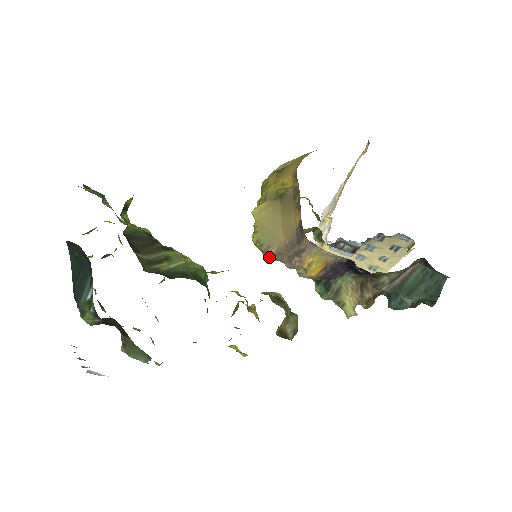
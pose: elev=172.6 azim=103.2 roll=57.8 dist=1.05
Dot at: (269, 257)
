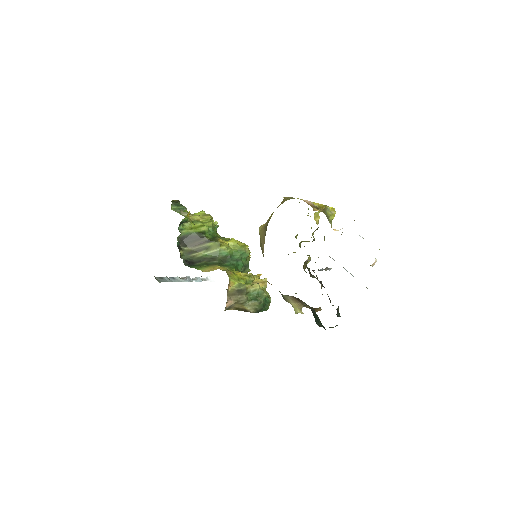
Dot at: occluded
